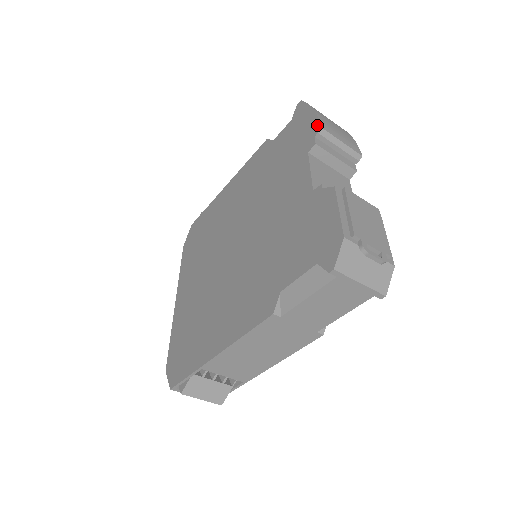
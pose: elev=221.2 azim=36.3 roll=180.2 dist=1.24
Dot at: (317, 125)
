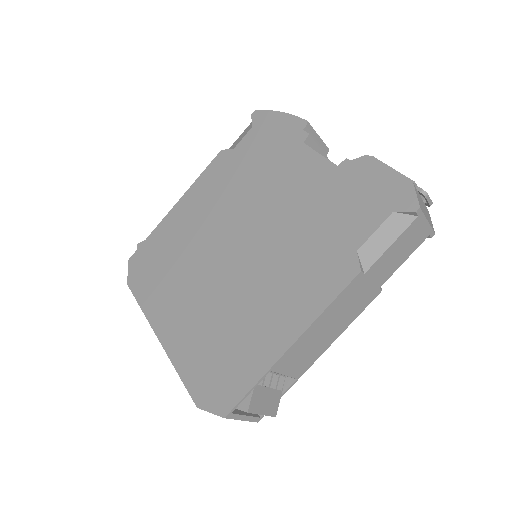
Dot at: (300, 121)
